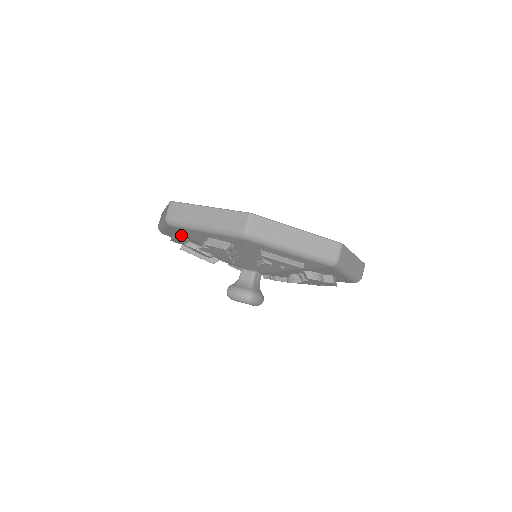
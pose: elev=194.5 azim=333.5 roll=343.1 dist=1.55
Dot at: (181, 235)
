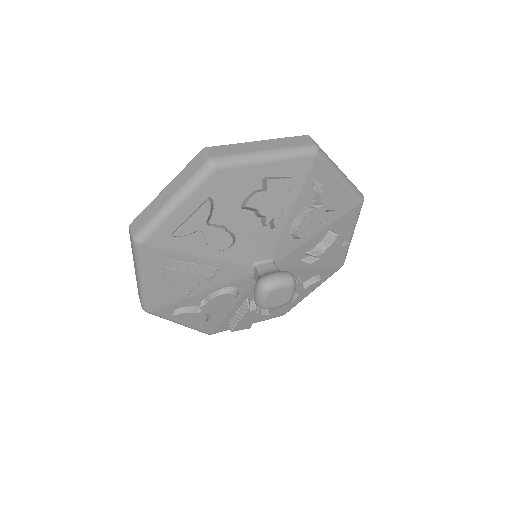
Dot at: (212, 200)
